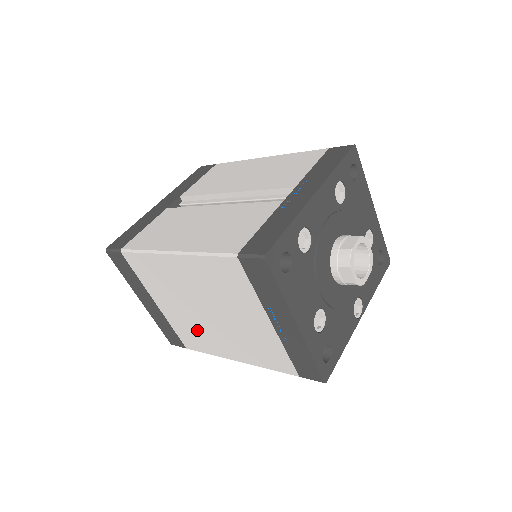
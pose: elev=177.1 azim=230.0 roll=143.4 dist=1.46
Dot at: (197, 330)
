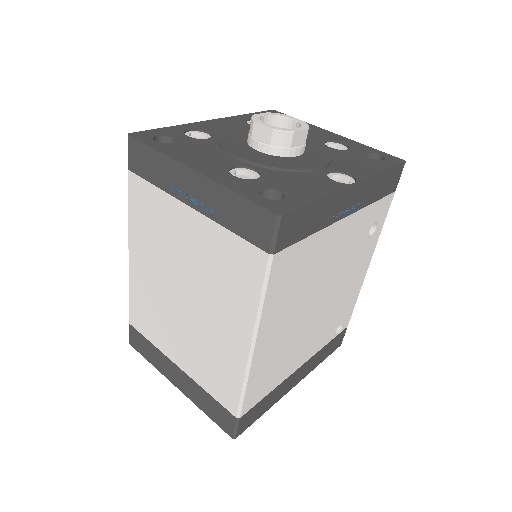
Dot at: (207, 351)
